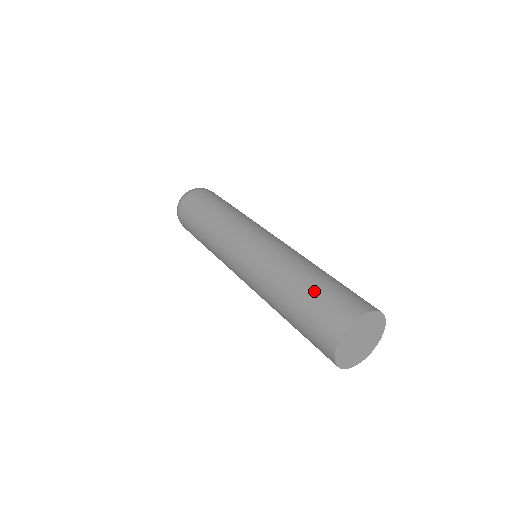
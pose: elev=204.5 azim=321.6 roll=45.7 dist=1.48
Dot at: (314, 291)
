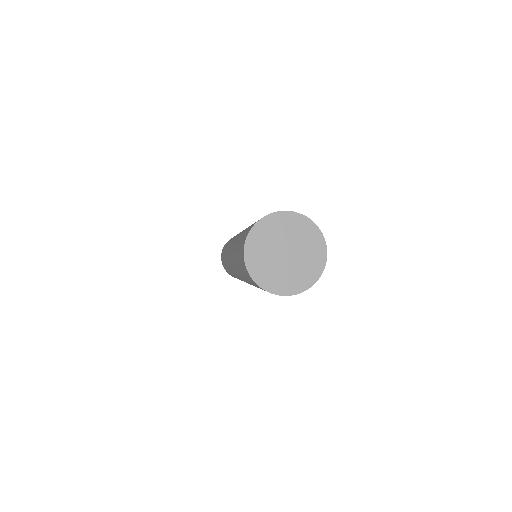
Dot at: occluded
